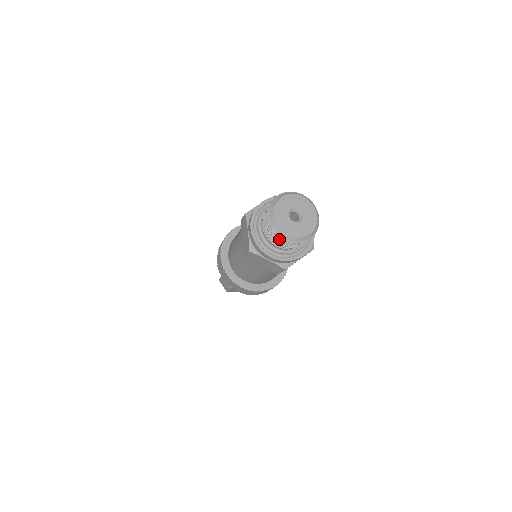
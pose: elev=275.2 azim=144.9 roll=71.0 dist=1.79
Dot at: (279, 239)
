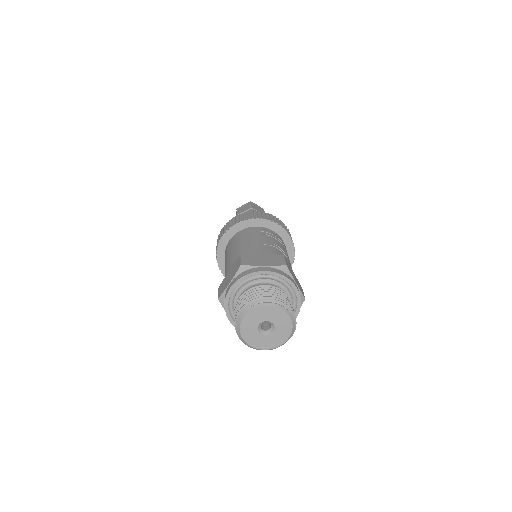
Dot at: occluded
